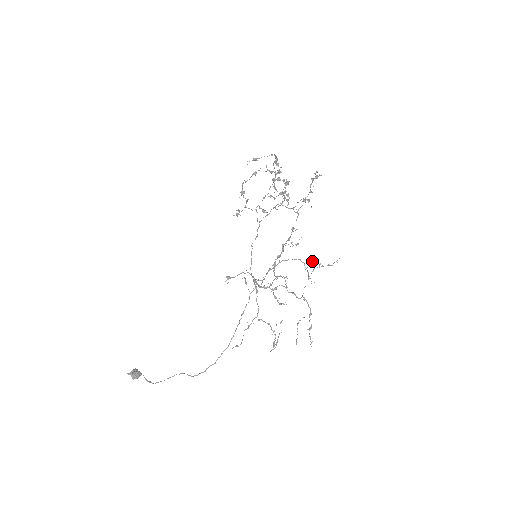
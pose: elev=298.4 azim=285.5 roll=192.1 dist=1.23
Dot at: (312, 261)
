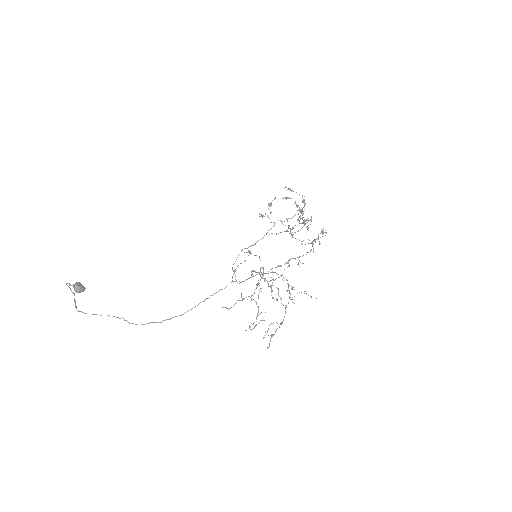
Dot at: (292, 288)
